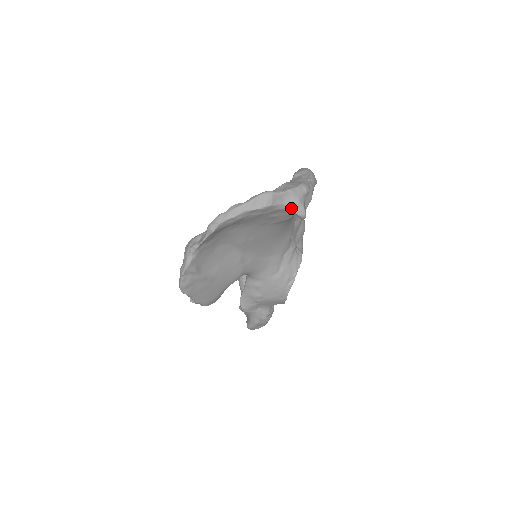
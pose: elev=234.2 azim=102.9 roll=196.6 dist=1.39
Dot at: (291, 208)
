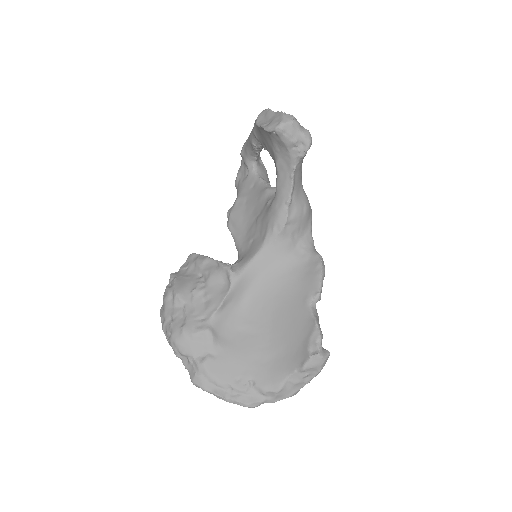
Dot at: occluded
